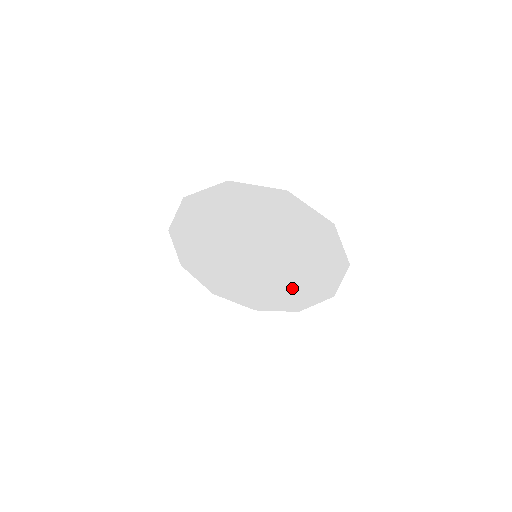
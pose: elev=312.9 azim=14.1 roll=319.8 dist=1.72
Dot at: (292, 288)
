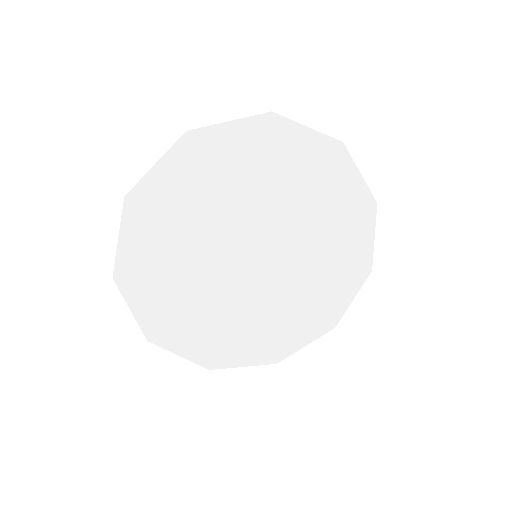
Dot at: (284, 317)
